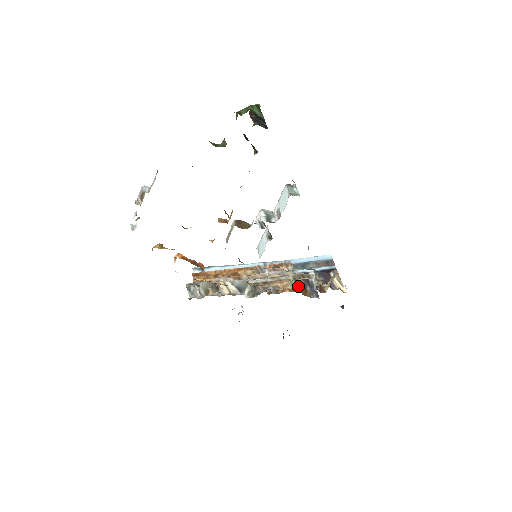
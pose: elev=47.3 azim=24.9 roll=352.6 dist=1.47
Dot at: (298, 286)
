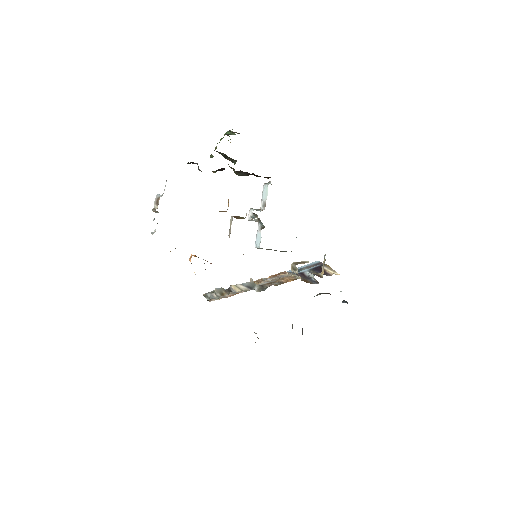
Dot at: (298, 277)
